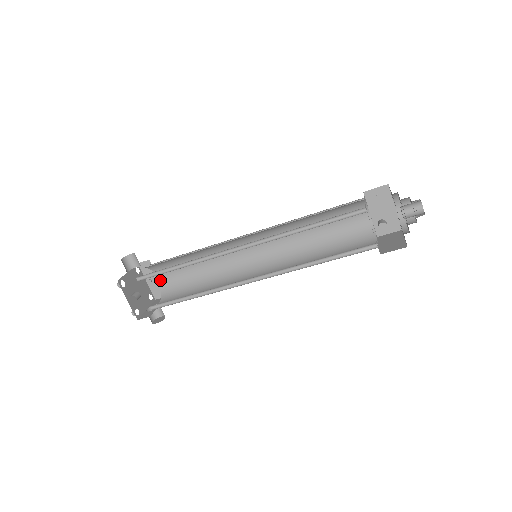
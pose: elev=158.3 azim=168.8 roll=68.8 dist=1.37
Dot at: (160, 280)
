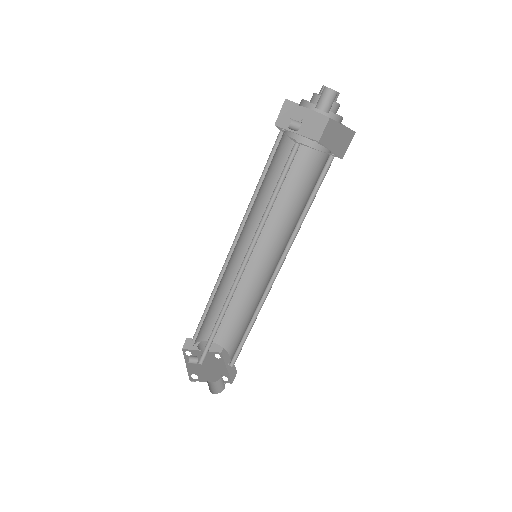
Dot at: (231, 356)
